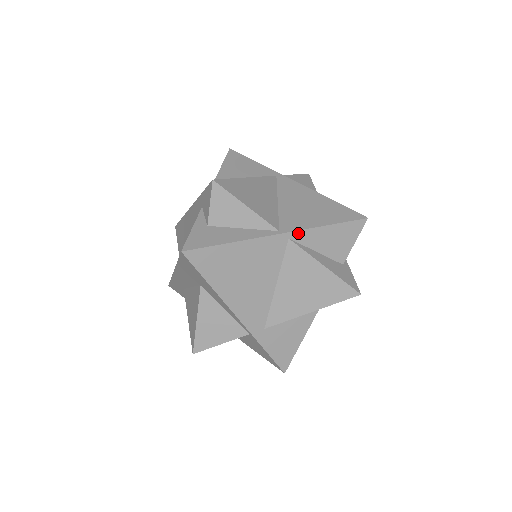
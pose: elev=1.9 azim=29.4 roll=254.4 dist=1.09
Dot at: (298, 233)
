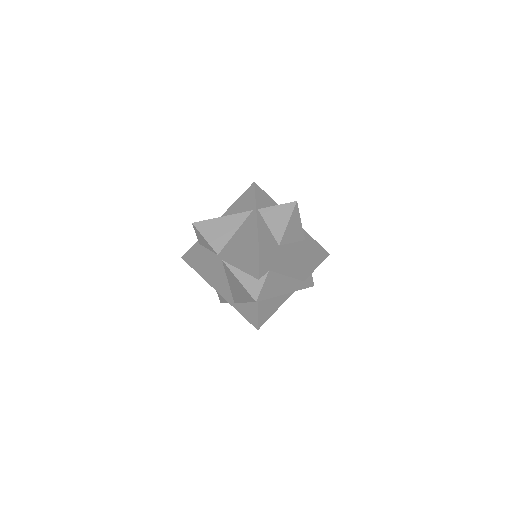
Dot at: (225, 258)
